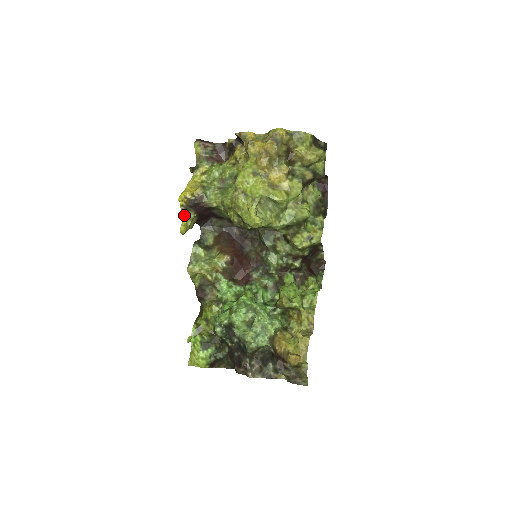
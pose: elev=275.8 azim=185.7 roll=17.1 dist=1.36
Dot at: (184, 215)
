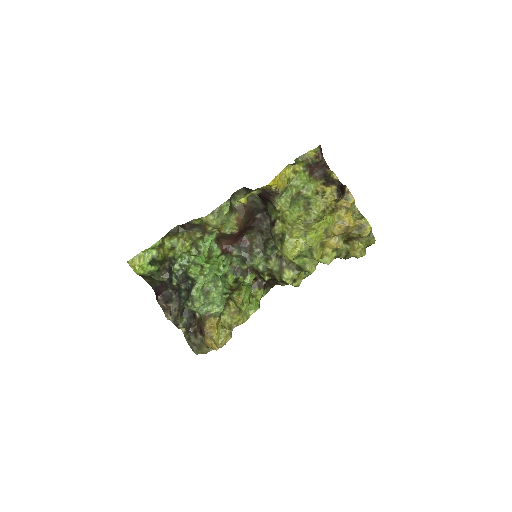
Dot at: (253, 190)
